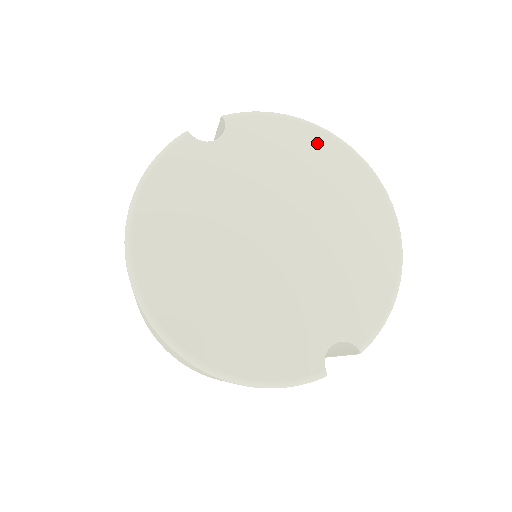
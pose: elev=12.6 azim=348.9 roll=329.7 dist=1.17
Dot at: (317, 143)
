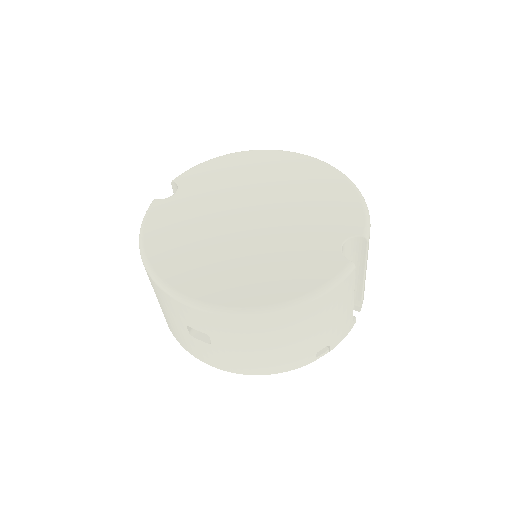
Dot at: (242, 159)
